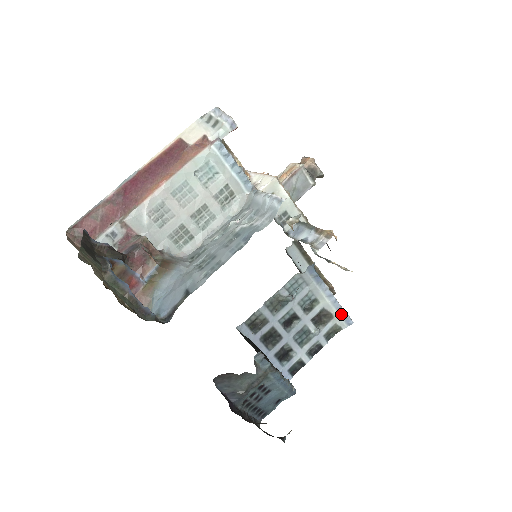
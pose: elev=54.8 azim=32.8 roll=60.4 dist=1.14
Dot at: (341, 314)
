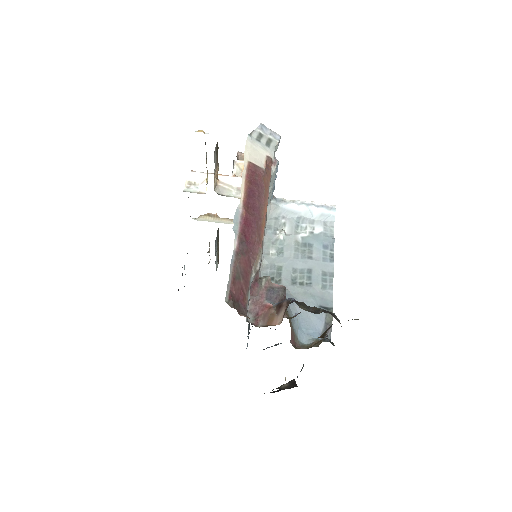
Dot at: occluded
